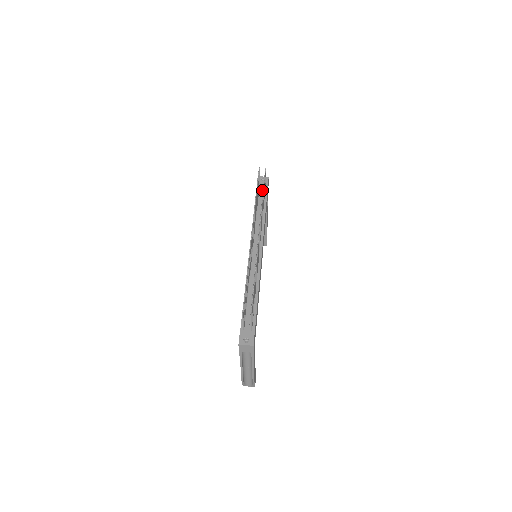
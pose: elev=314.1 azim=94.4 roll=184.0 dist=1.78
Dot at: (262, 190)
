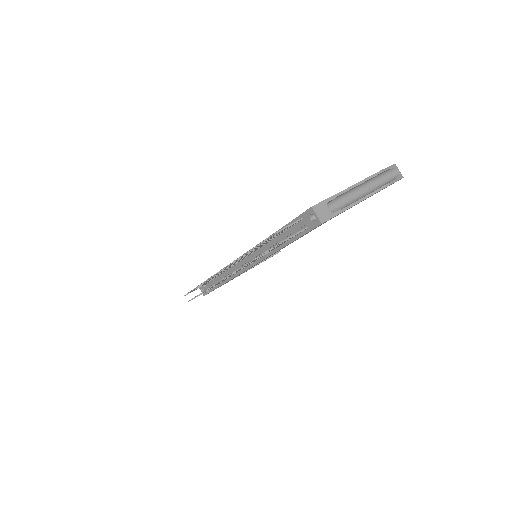
Dot at: (297, 229)
